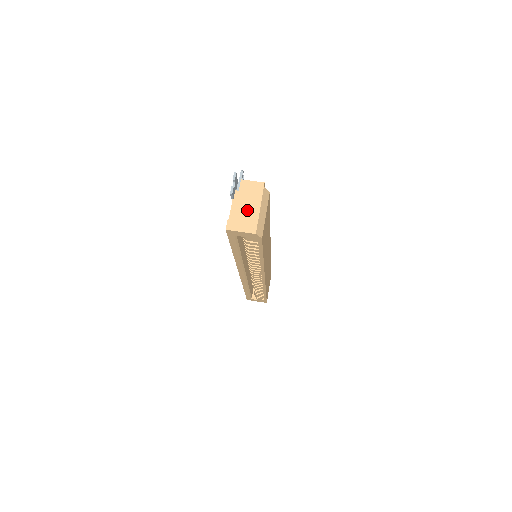
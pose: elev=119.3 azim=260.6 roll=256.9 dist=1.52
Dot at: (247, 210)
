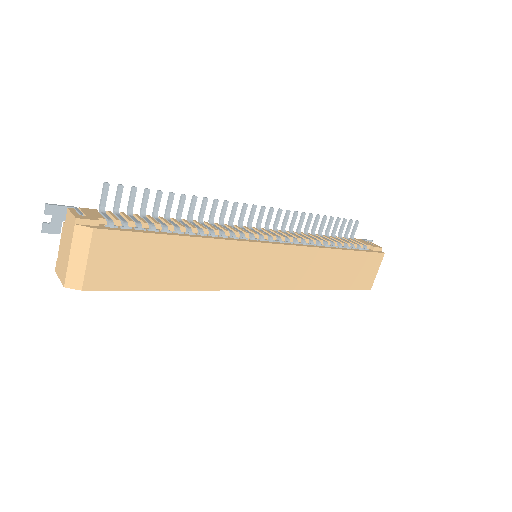
Dot at: (64, 252)
